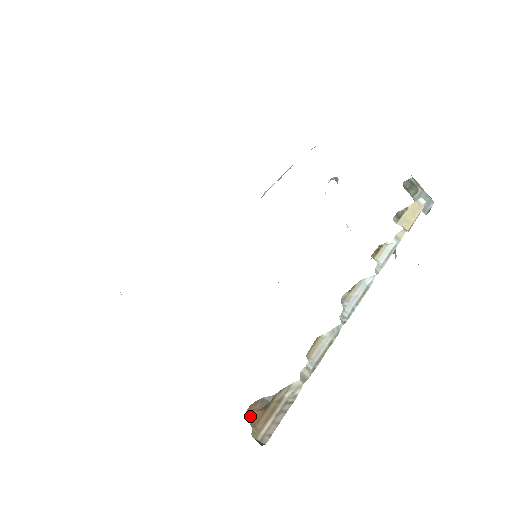
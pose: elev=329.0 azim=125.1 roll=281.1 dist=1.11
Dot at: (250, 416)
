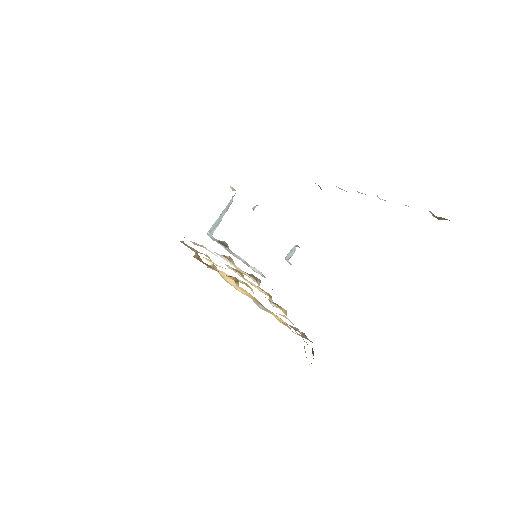
Dot at: (441, 219)
